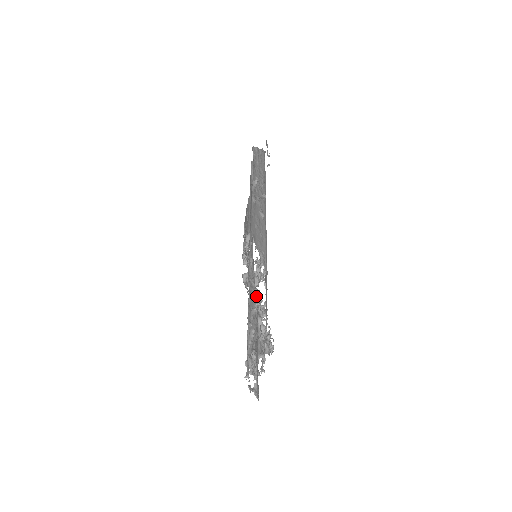
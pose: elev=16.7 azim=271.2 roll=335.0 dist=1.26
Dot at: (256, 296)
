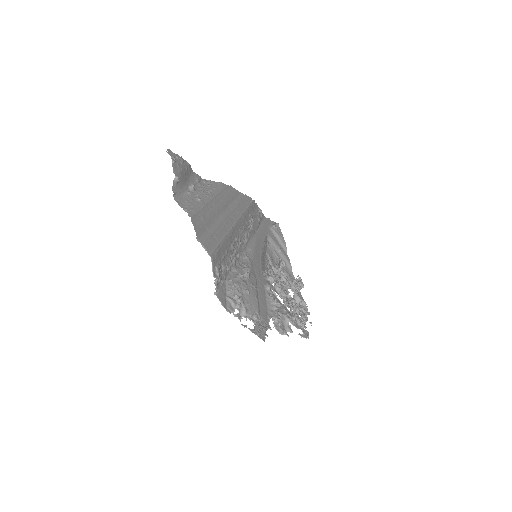
Dot at: (246, 271)
